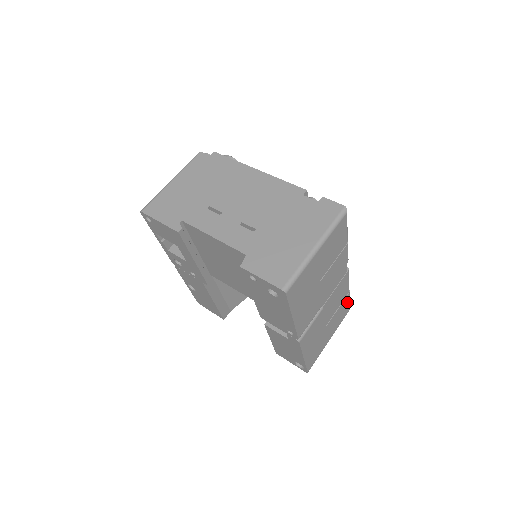
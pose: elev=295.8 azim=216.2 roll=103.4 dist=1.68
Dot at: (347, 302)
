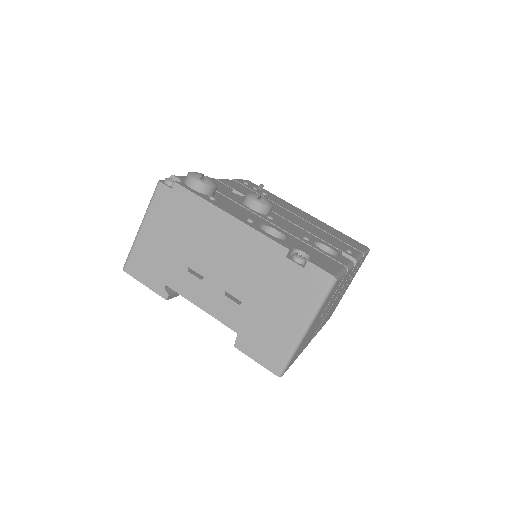
Dot at: (363, 258)
